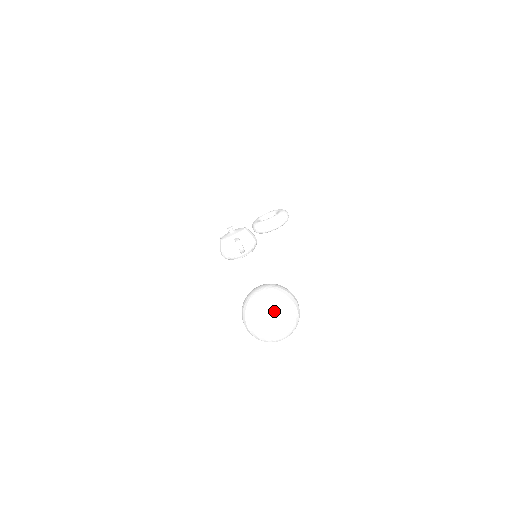
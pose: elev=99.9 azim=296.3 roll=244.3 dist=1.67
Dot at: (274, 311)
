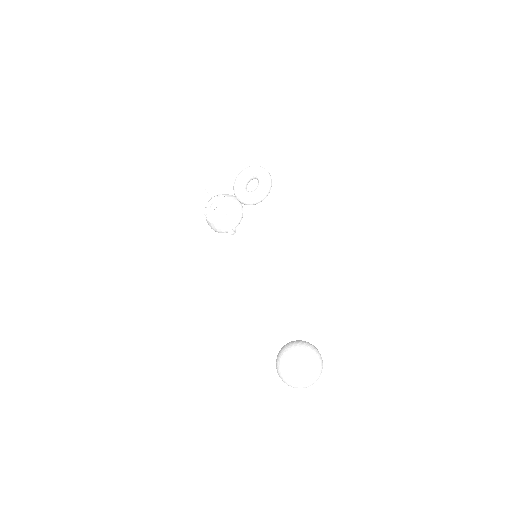
Dot at: (308, 382)
